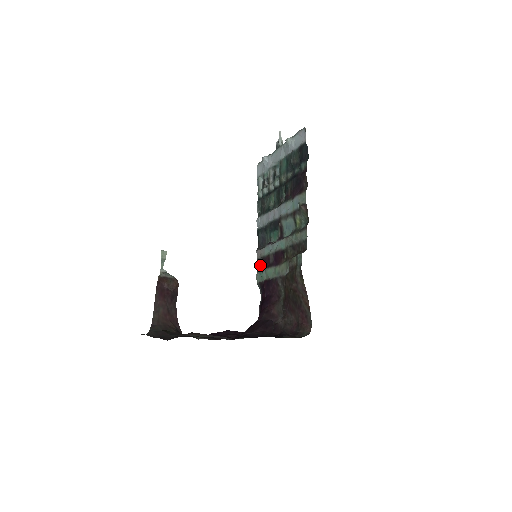
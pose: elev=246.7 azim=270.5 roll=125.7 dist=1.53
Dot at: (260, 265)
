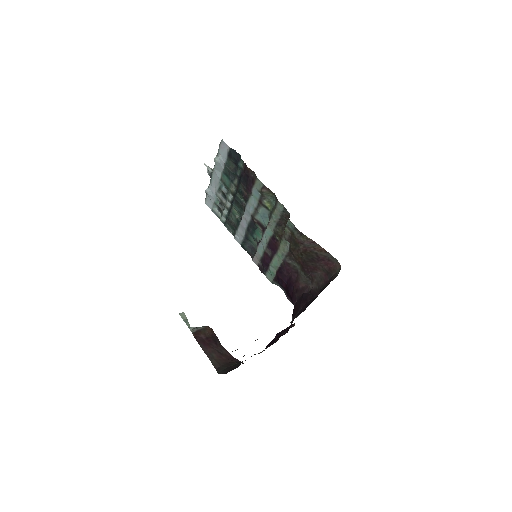
Dot at: (263, 267)
